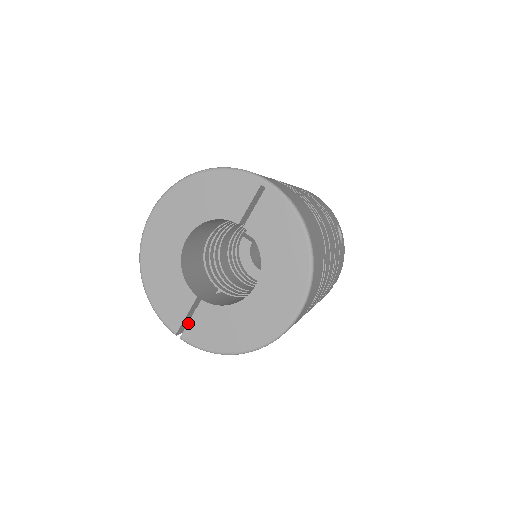
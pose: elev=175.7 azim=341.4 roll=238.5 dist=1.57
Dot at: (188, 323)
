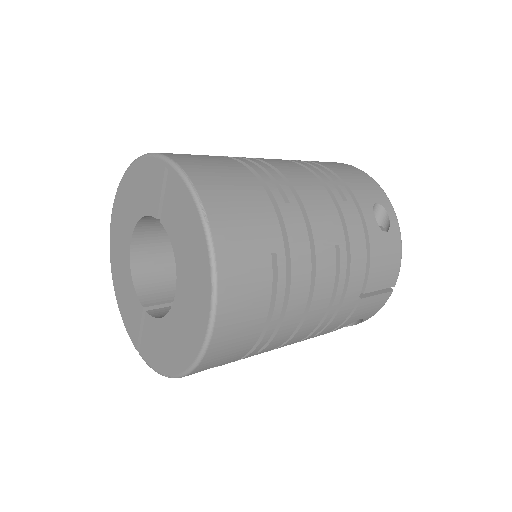
Dot at: (141, 338)
